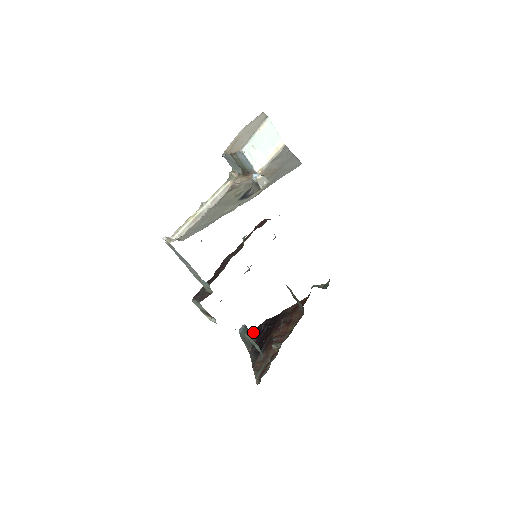
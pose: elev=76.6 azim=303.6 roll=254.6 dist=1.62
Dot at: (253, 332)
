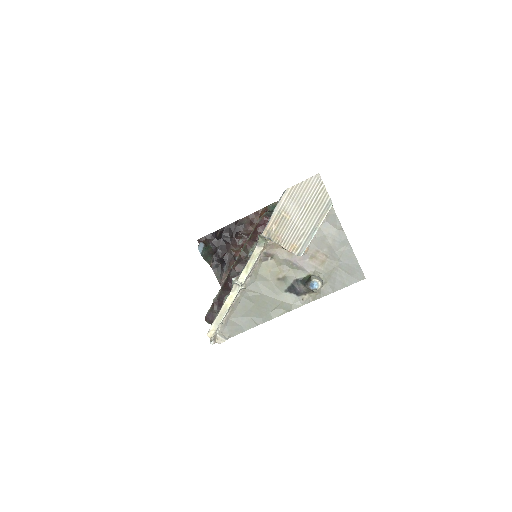
Dot at: (209, 244)
